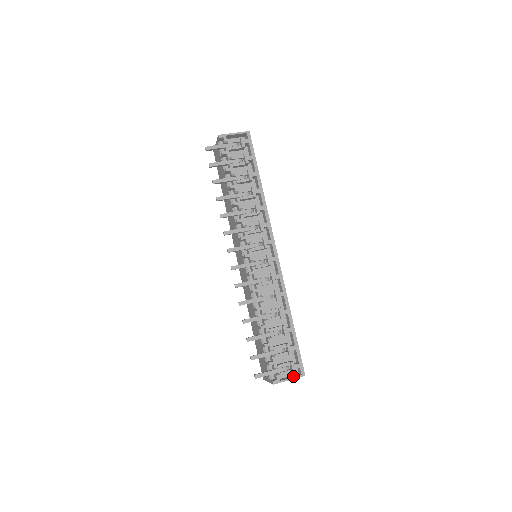
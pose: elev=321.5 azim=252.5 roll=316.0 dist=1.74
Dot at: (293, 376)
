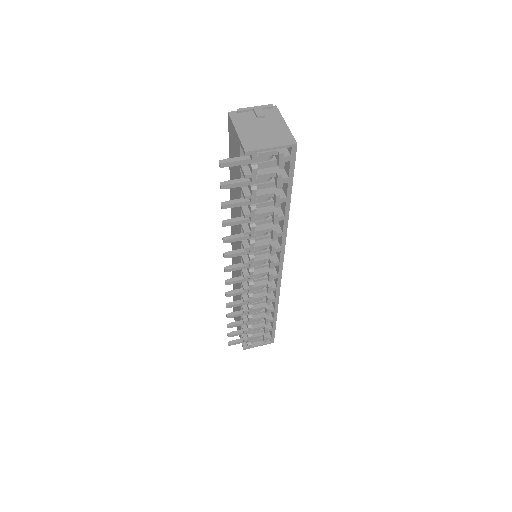
Dot at: (263, 341)
